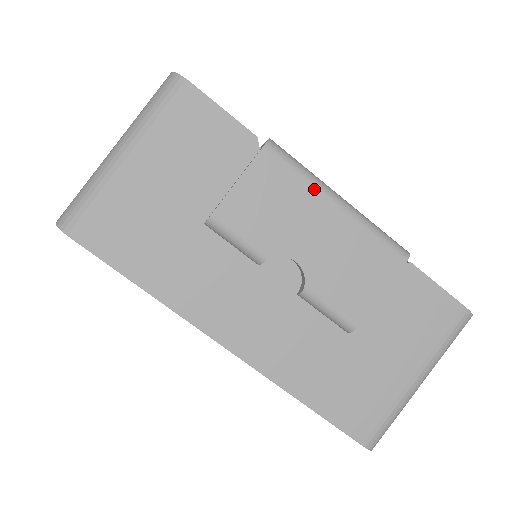
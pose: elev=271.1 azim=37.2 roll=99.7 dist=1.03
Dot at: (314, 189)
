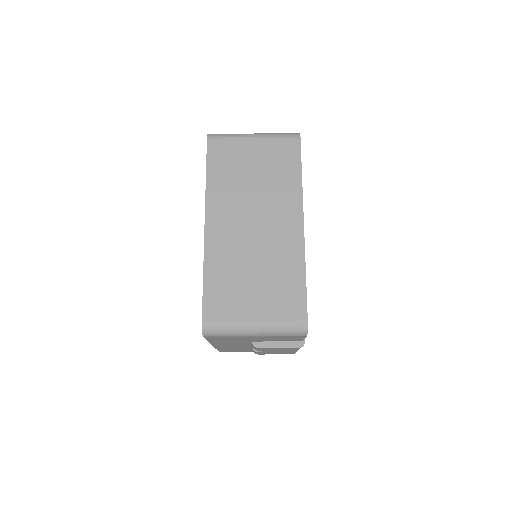
Dot at: (296, 350)
